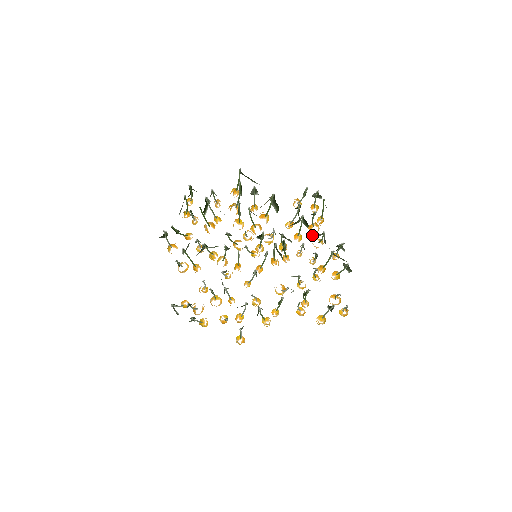
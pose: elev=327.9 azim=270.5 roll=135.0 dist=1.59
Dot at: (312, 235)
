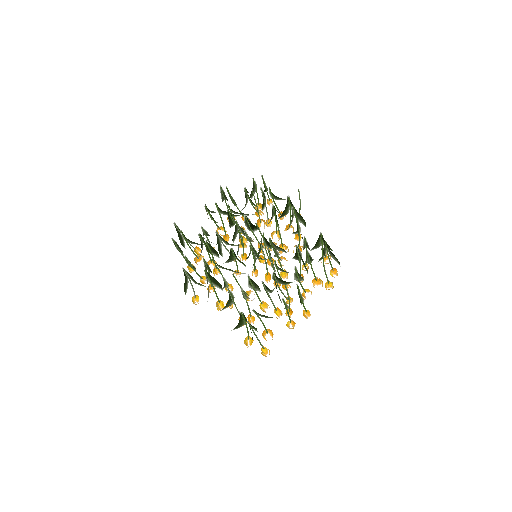
Dot at: occluded
